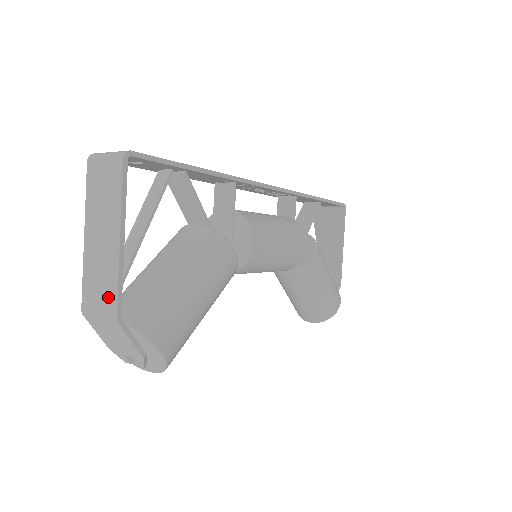
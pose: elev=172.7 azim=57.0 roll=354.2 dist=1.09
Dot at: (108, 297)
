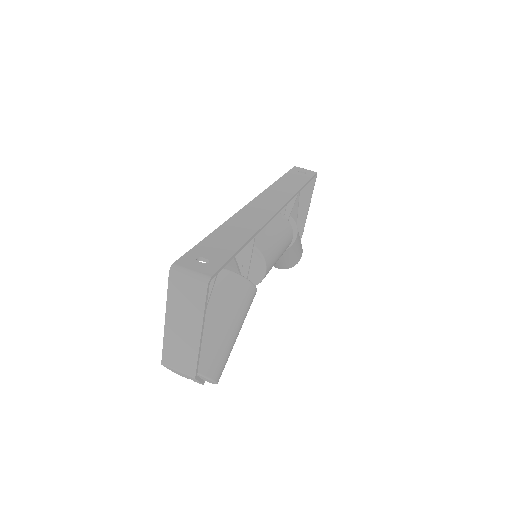
Dot at: (188, 364)
